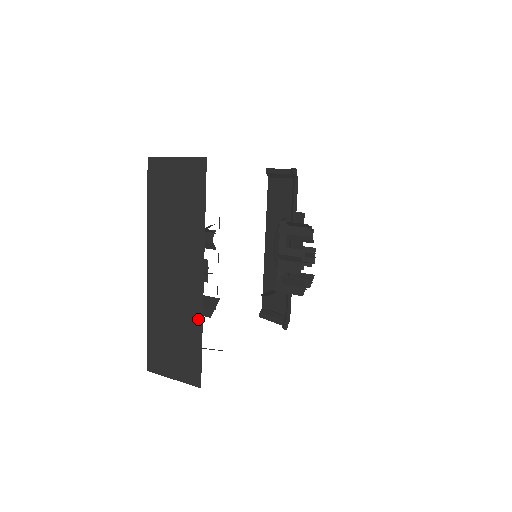
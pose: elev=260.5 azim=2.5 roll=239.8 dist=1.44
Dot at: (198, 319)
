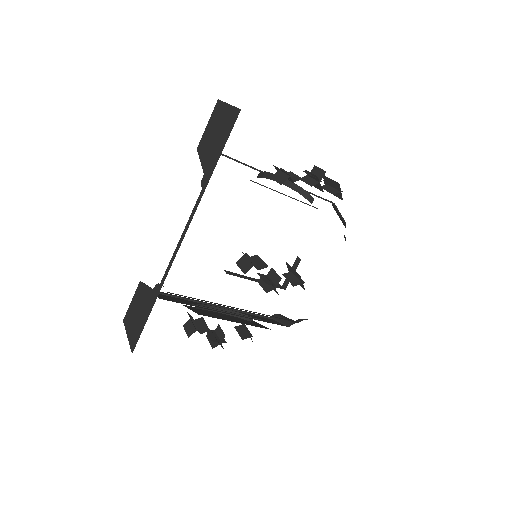
Dot at: occluded
